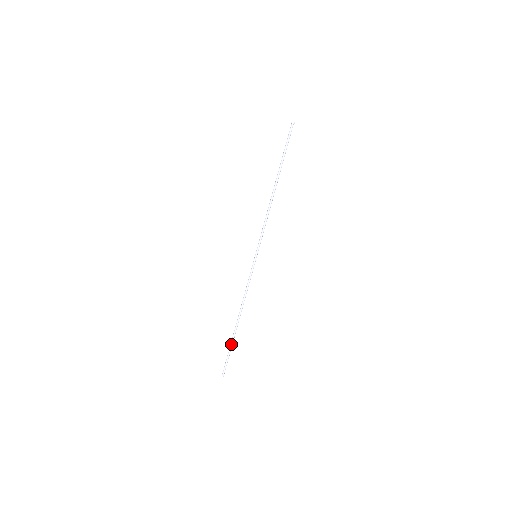
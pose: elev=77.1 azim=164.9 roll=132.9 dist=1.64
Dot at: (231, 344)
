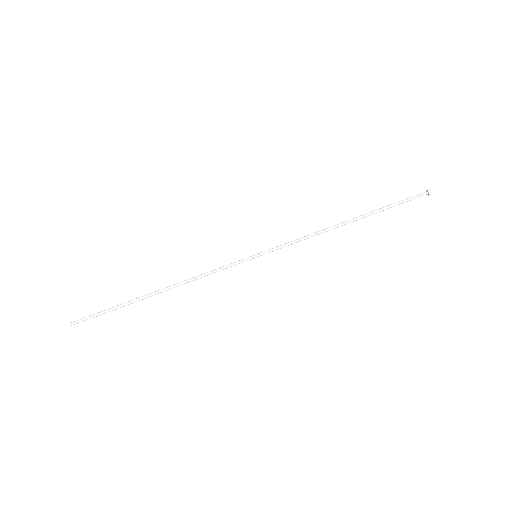
Dot at: (124, 303)
